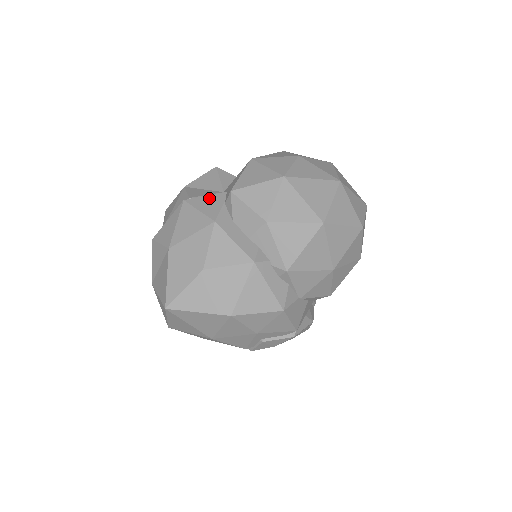
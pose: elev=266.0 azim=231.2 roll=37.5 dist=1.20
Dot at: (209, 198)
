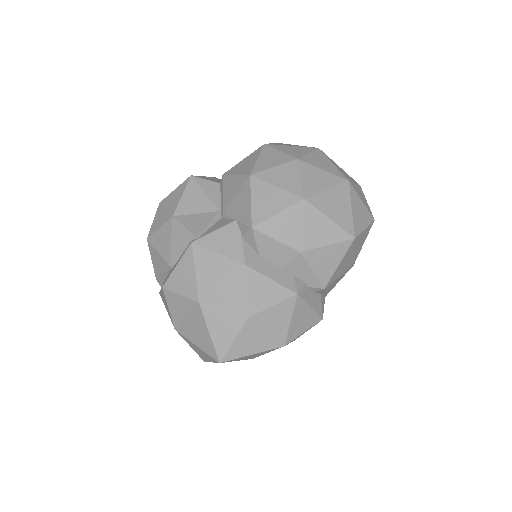
Dot at: (221, 233)
